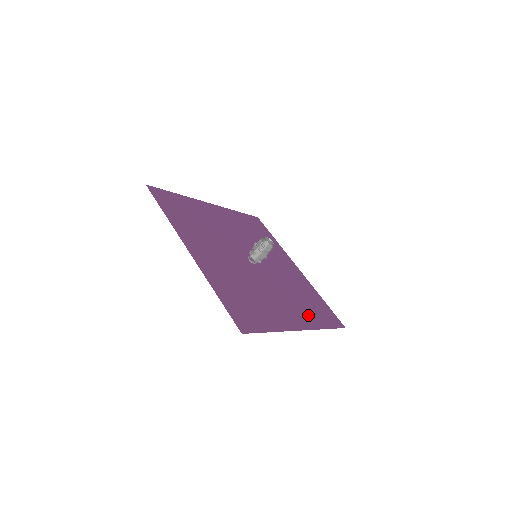
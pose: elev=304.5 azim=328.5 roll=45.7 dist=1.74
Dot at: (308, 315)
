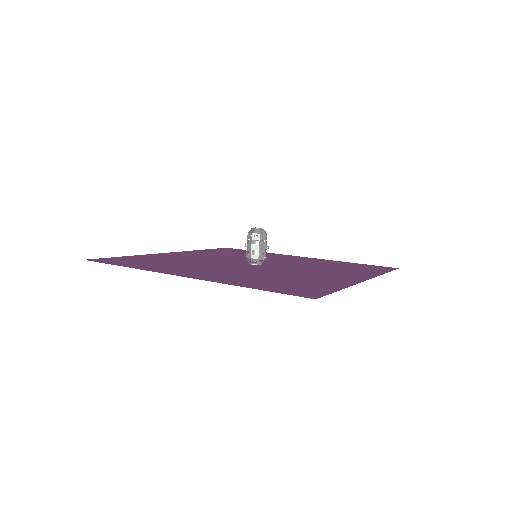
Dot at: (356, 272)
